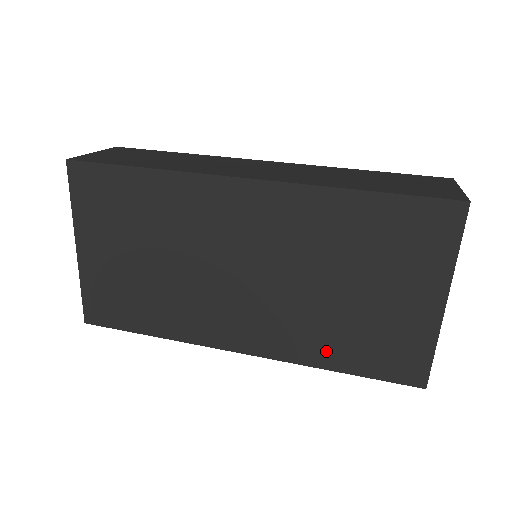
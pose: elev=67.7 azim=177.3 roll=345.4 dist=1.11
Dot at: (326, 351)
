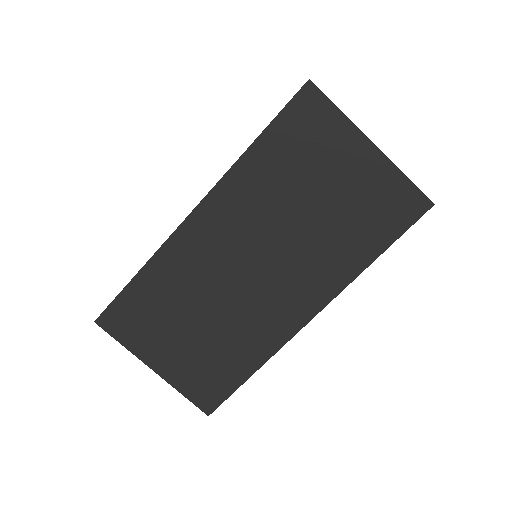
Dot at: (353, 255)
